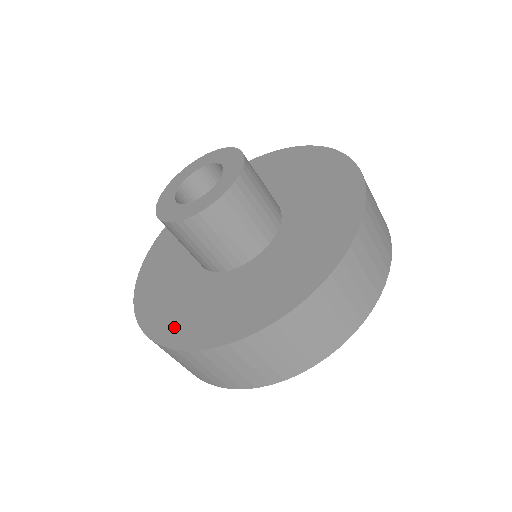
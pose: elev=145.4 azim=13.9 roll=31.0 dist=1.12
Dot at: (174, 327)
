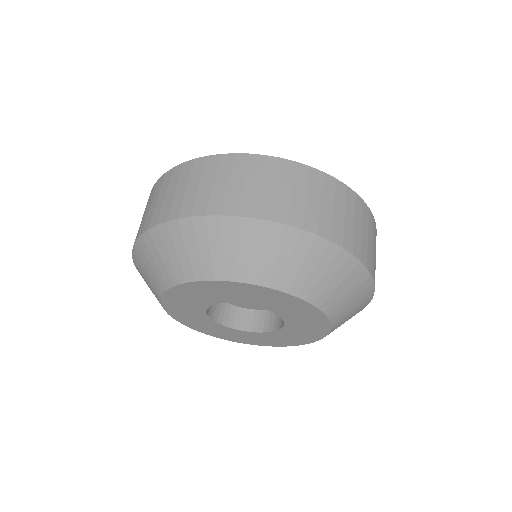
Dot at: occluded
